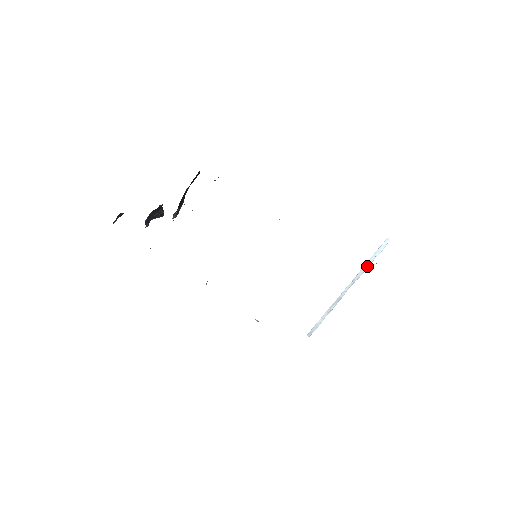
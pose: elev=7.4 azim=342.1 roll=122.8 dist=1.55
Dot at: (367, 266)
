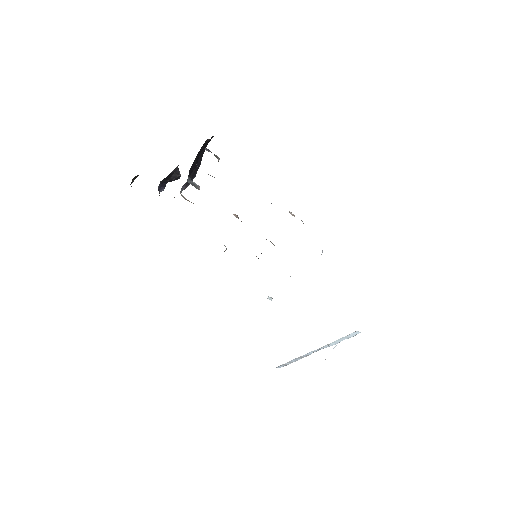
Dot at: (333, 344)
